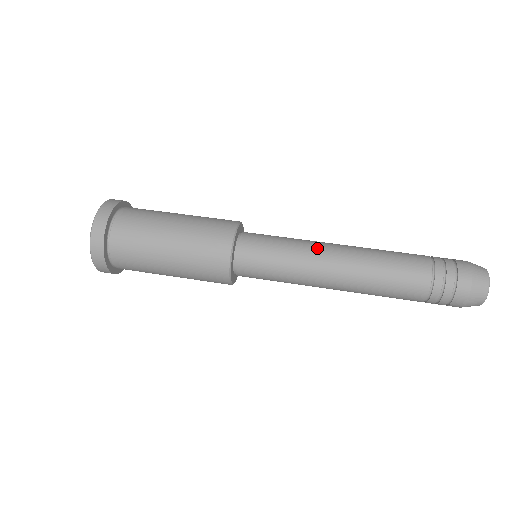
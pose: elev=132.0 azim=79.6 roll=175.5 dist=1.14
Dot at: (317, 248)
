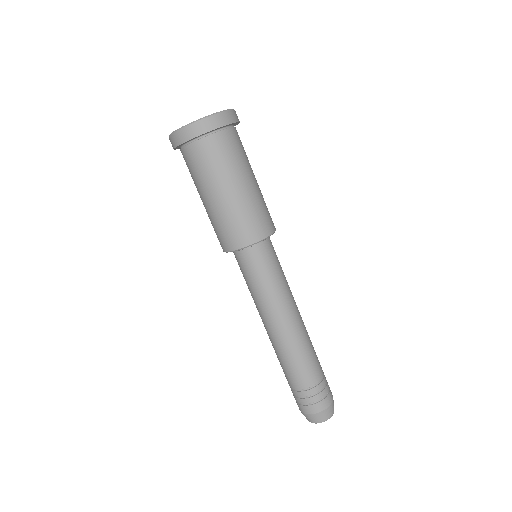
Dot at: (288, 301)
